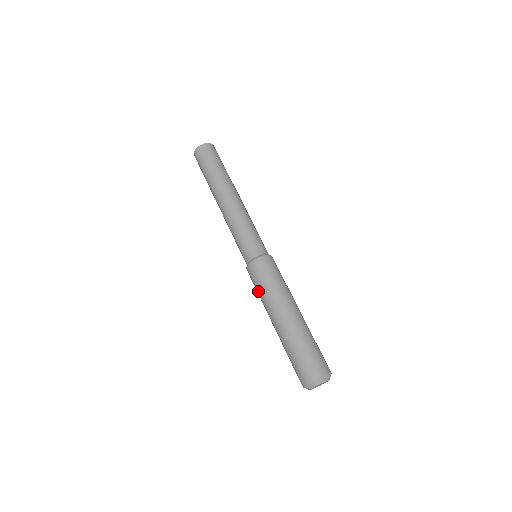
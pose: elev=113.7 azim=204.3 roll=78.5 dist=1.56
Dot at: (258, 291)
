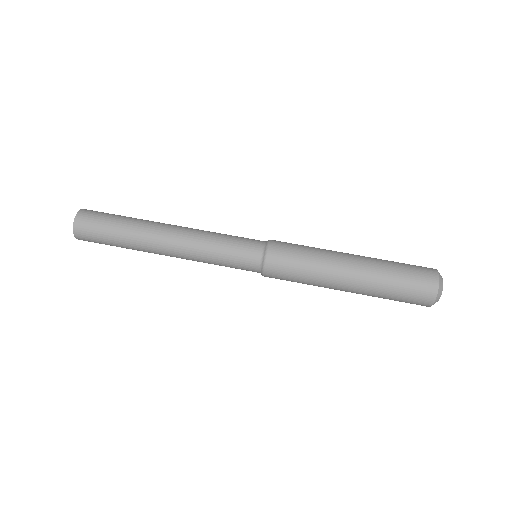
Dot at: occluded
